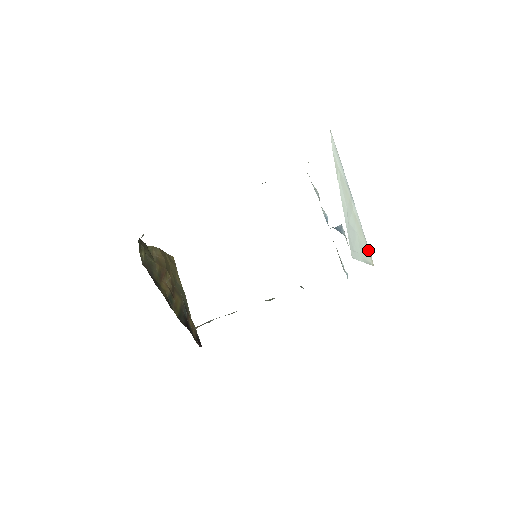
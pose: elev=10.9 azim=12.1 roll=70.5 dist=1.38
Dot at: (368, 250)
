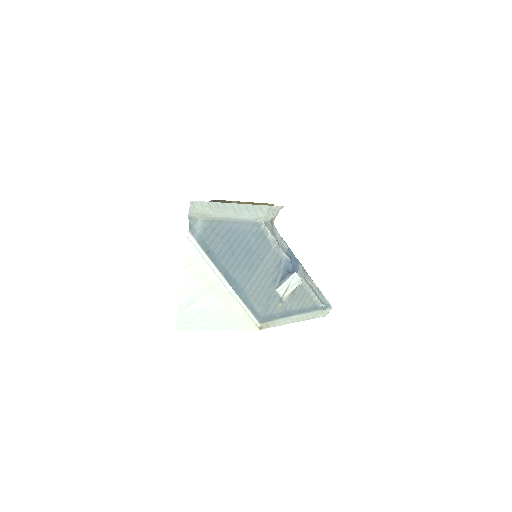
Dot at: (251, 318)
